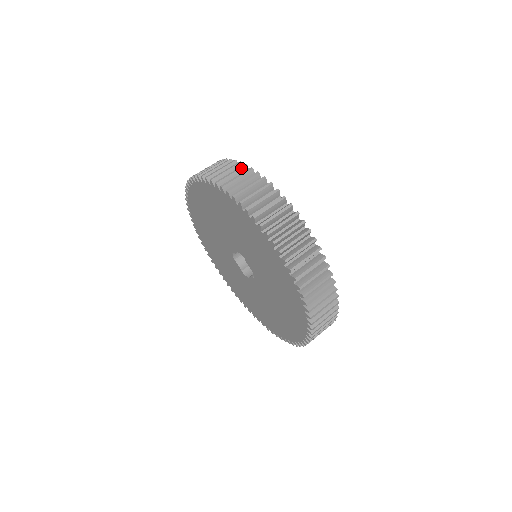
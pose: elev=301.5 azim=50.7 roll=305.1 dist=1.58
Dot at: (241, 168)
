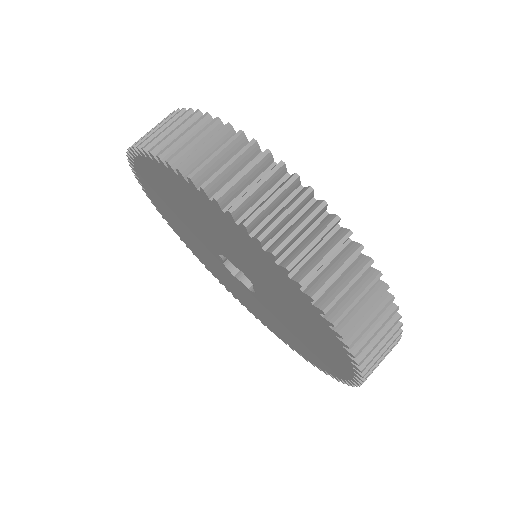
Dot at: occluded
